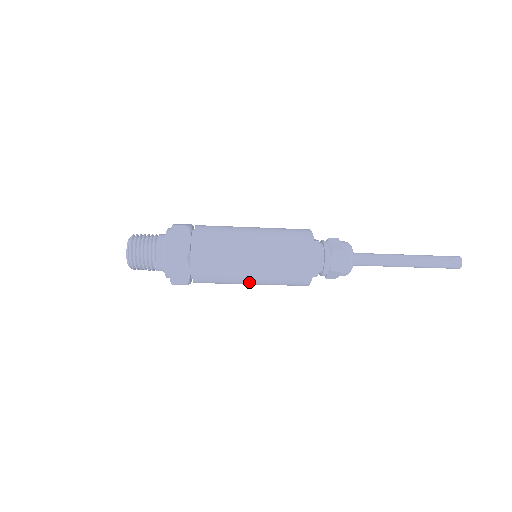
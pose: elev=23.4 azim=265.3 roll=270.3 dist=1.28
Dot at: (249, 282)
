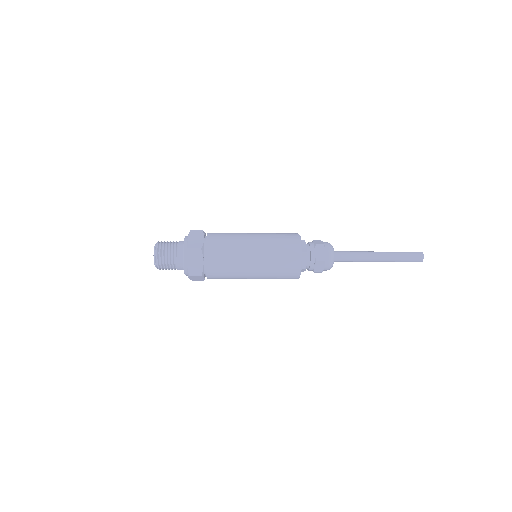
Dot at: (251, 273)
